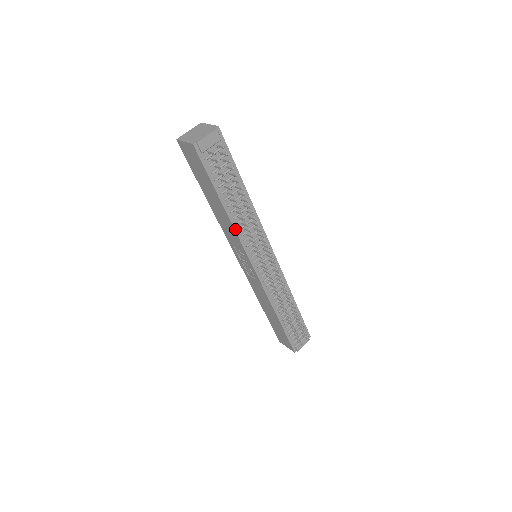
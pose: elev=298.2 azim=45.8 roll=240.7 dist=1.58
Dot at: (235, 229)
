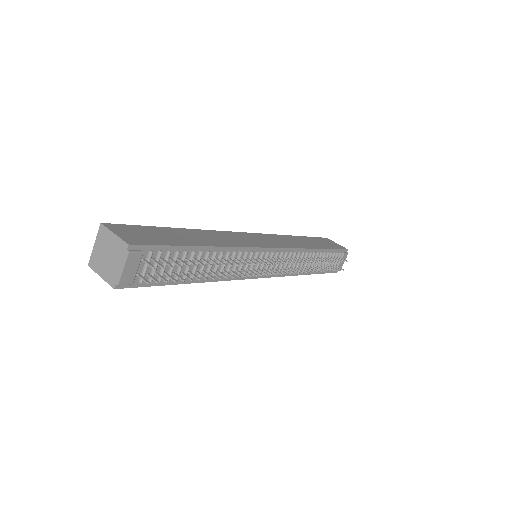
Dot at: (220, 280)
